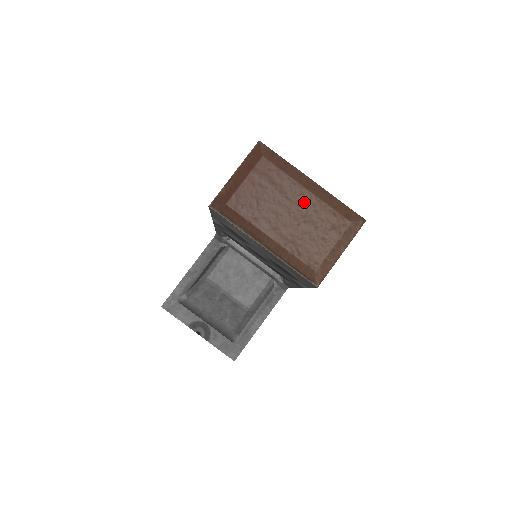
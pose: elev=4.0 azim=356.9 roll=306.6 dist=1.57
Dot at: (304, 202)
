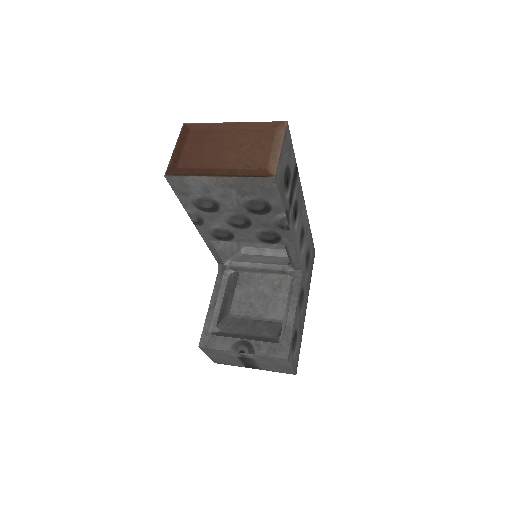
Dot at: (234, 136)
